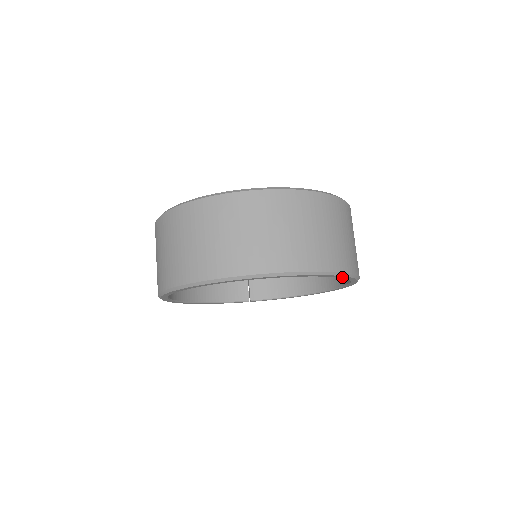
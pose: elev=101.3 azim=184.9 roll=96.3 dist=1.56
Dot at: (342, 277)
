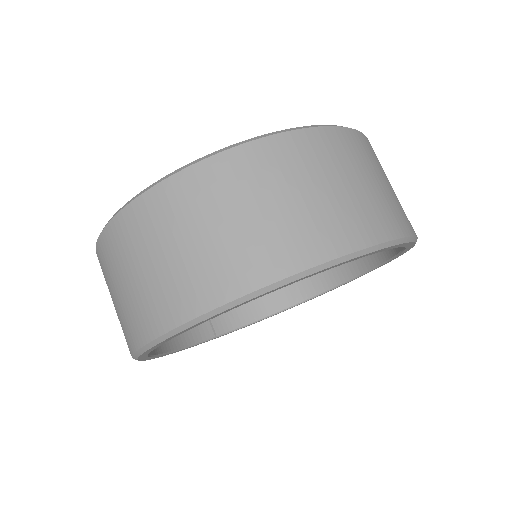
Dot at: (406, 250)
